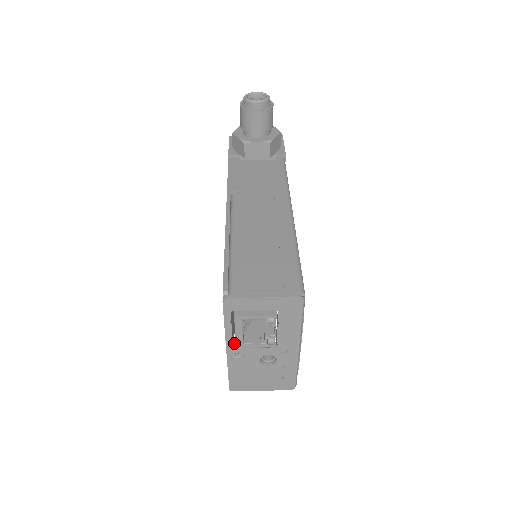
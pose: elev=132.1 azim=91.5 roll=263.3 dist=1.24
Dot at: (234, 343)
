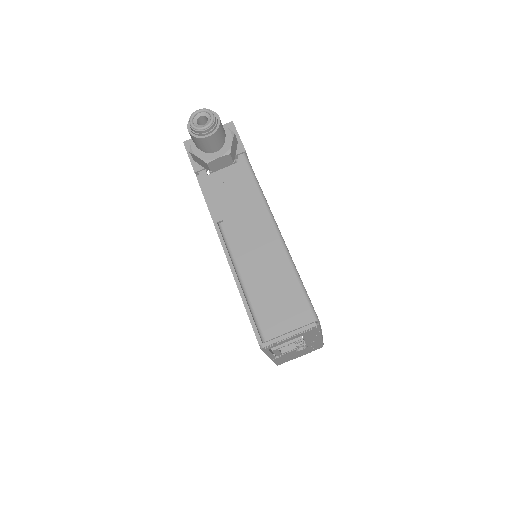
Dot at: occluded
